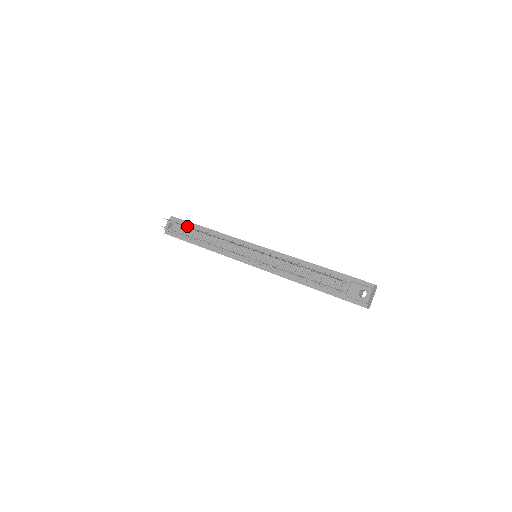
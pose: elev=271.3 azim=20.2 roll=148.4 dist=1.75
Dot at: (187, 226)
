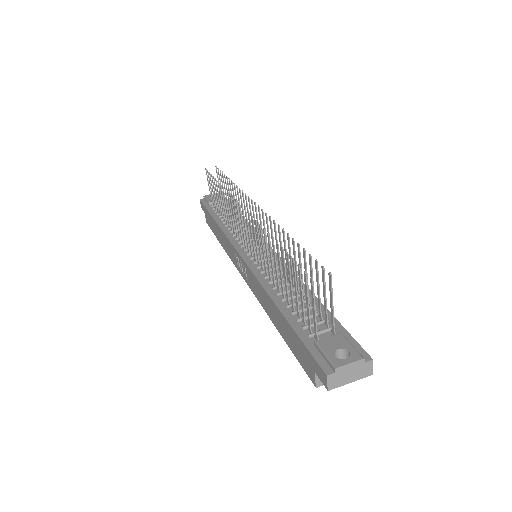
Dot at: occluded
